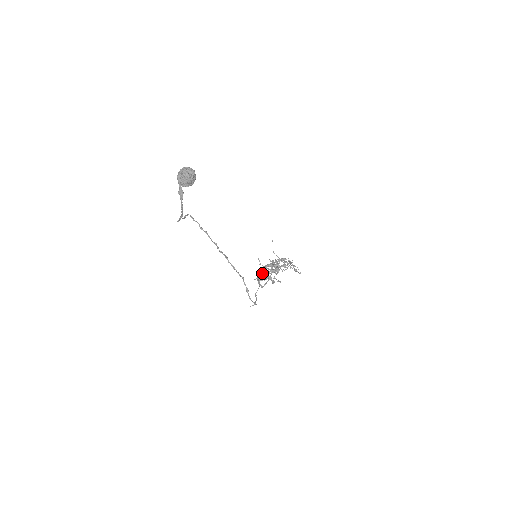
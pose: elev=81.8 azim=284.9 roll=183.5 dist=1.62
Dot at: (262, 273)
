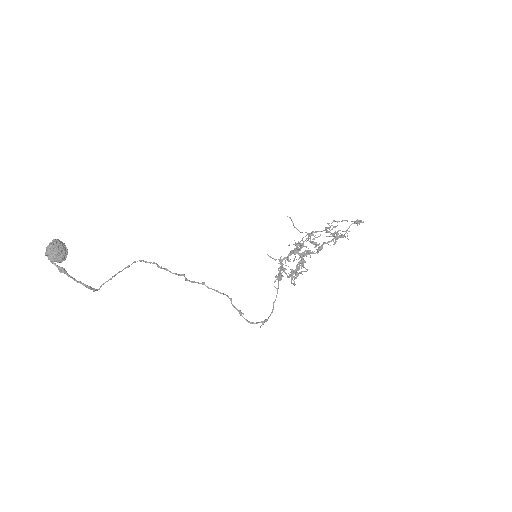
Dot at: (280, 269)
